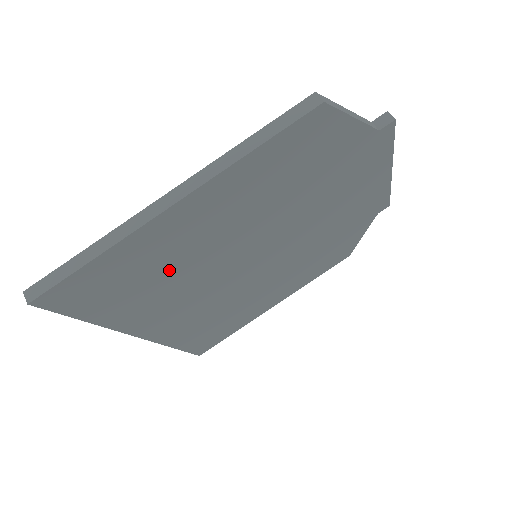
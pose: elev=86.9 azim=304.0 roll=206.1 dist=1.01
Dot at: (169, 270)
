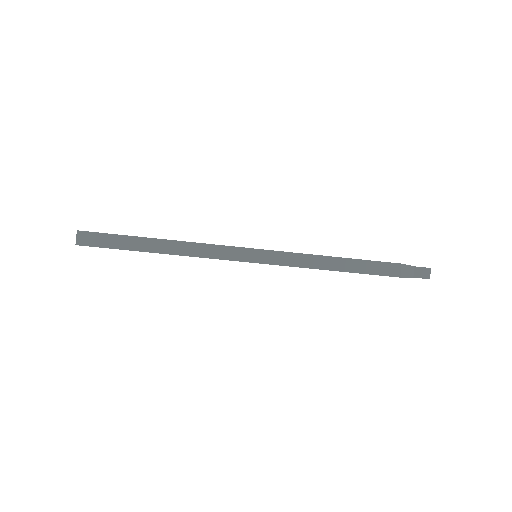
Dot at: occluded
